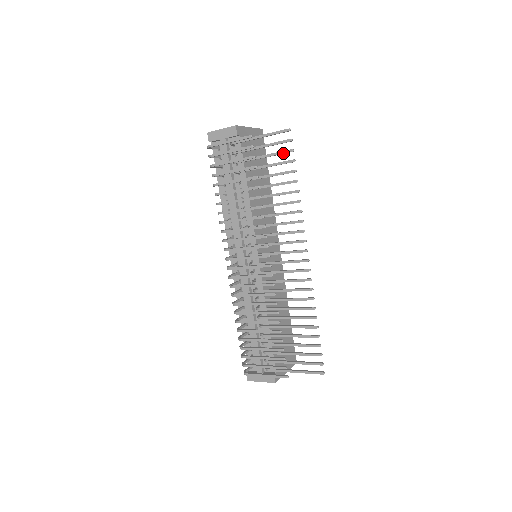
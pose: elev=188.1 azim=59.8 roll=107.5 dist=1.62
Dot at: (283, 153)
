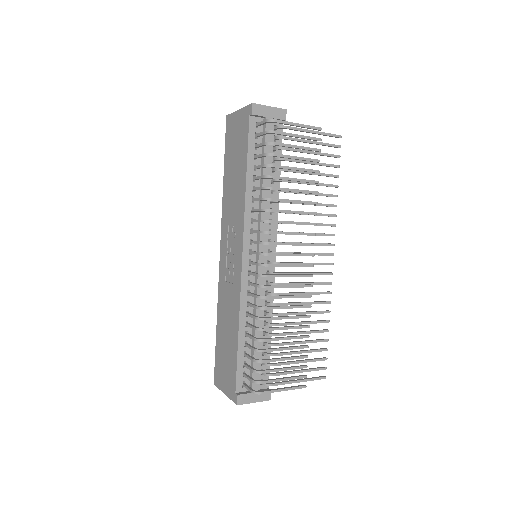
Dot at: (332, 156)
